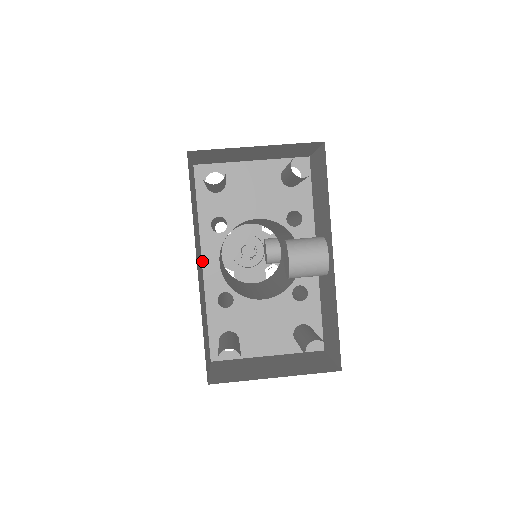
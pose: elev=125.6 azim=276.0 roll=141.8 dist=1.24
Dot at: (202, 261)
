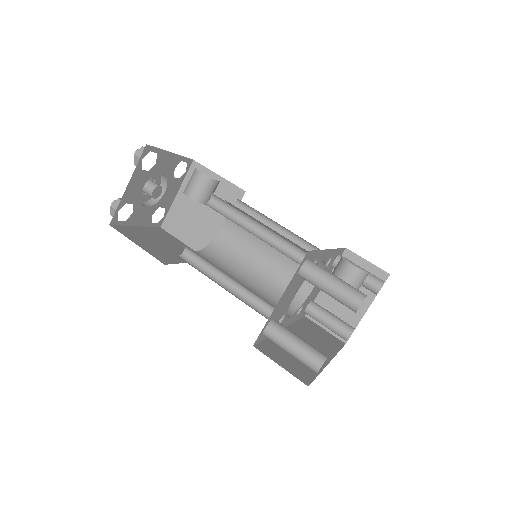
Dot at: occluded
